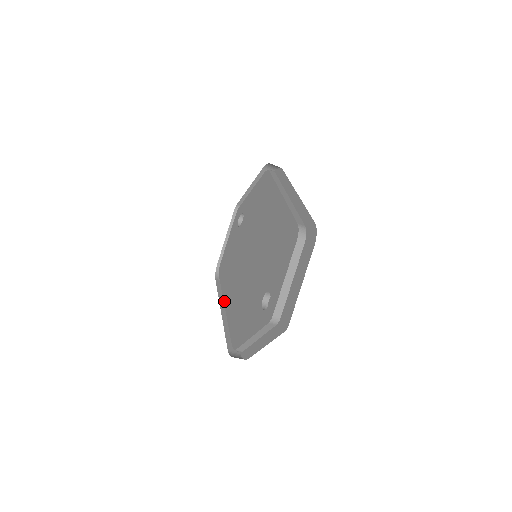
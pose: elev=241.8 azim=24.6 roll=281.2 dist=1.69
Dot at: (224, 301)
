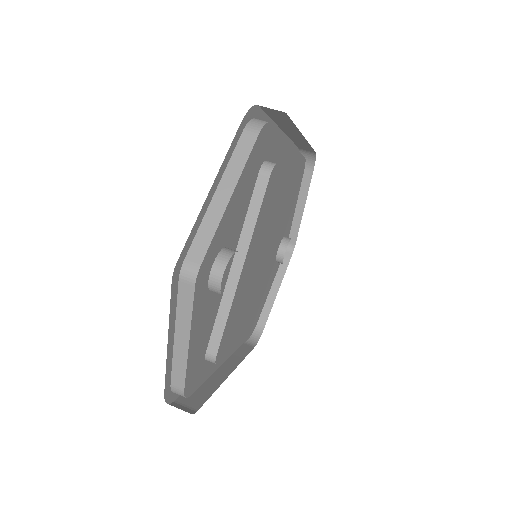
Dot at: occluded
